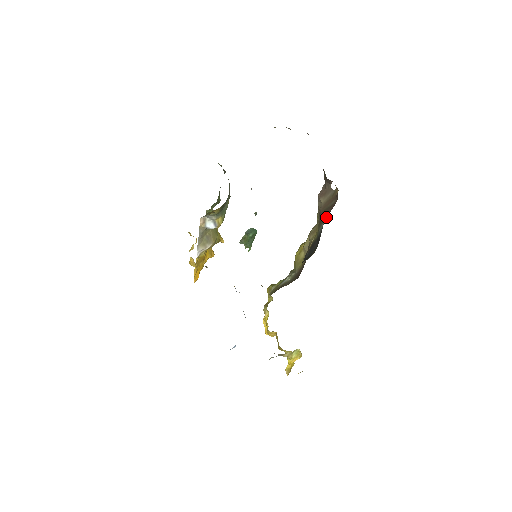
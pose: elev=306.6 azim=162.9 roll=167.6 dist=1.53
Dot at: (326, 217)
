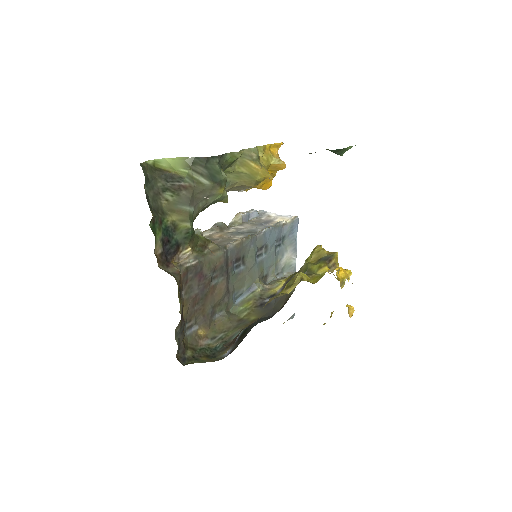
Dot at: occluded
